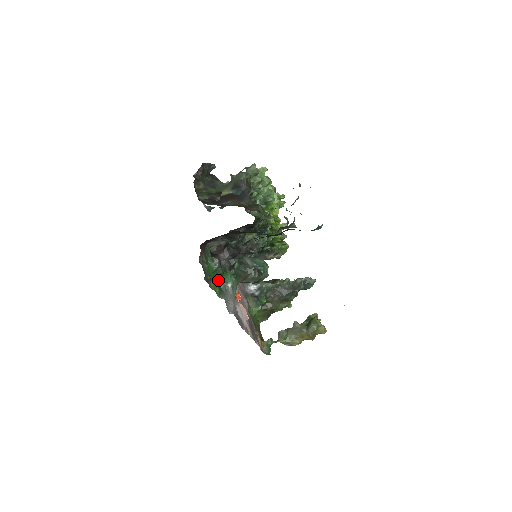
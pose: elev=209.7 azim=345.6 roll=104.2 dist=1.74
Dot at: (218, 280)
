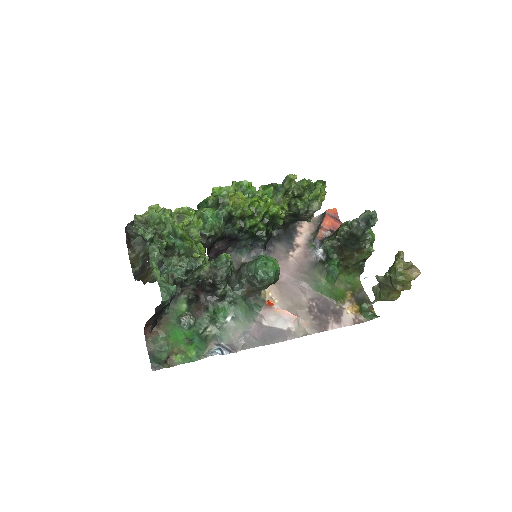
Dot at: (206, 328)
